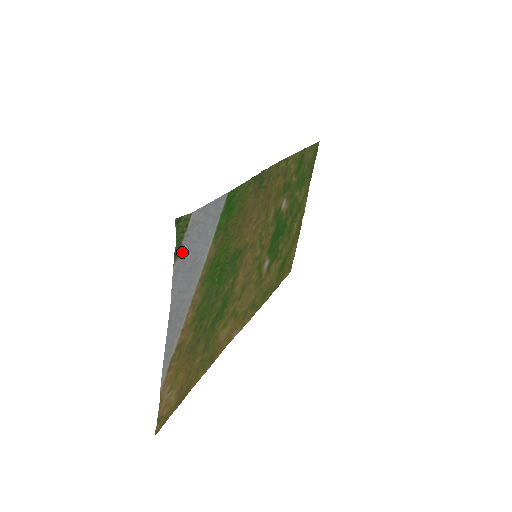
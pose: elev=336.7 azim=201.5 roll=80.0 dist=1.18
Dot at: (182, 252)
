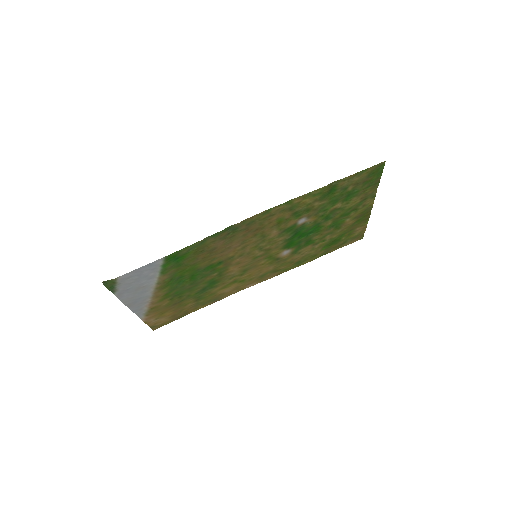
Dot at: (119, 289)
